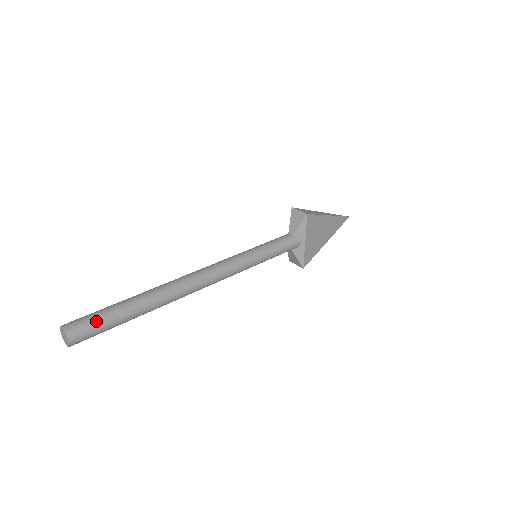
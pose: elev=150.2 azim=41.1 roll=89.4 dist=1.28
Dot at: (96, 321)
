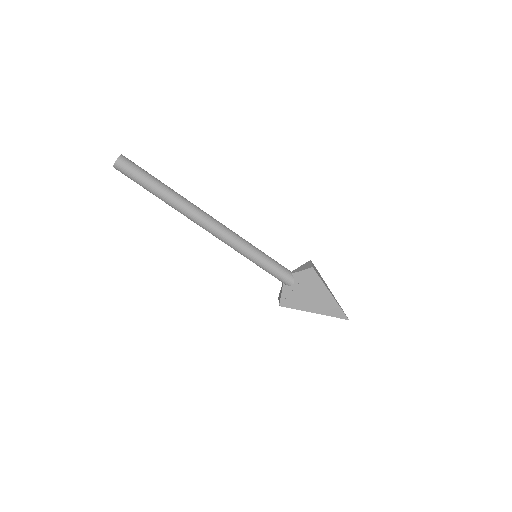
Dot at: (137, 170)
